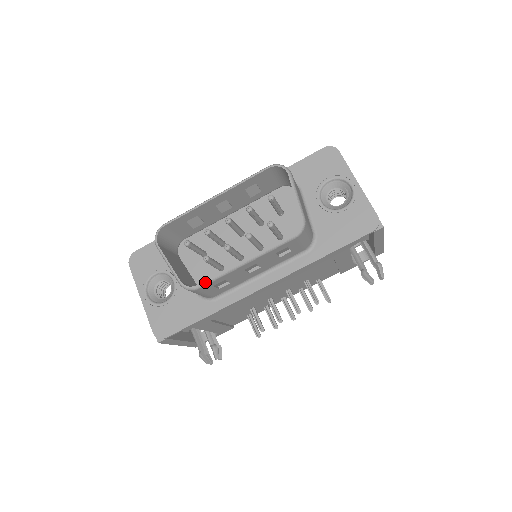
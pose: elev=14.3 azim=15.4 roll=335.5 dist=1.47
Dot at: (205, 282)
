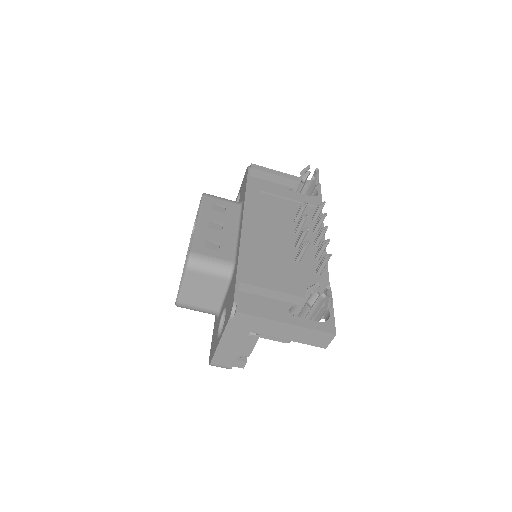
Dot at: (190, 247)
